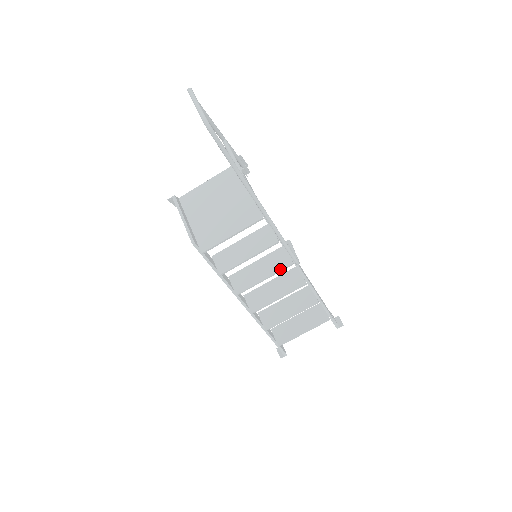
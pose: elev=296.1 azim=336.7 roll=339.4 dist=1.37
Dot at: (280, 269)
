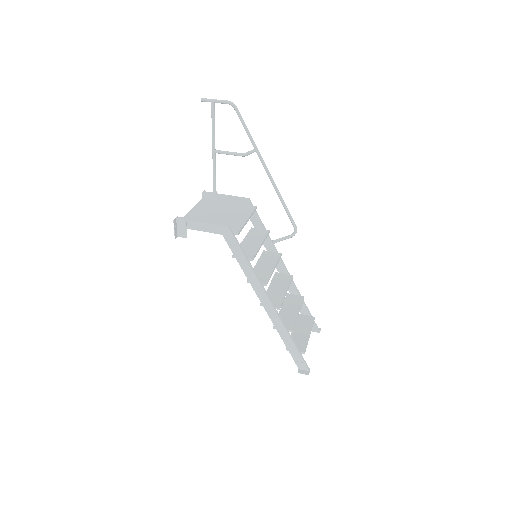
Dot at: (277, 259)
